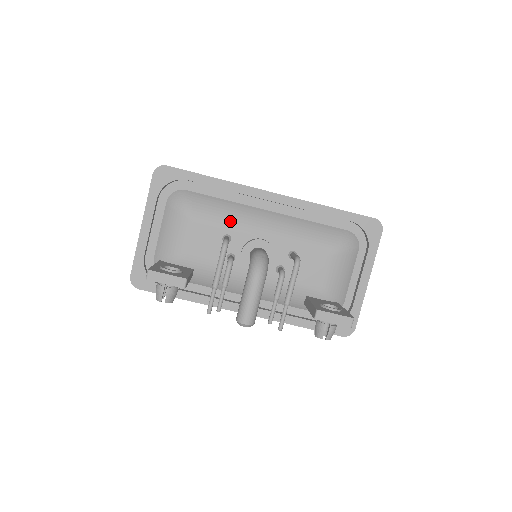
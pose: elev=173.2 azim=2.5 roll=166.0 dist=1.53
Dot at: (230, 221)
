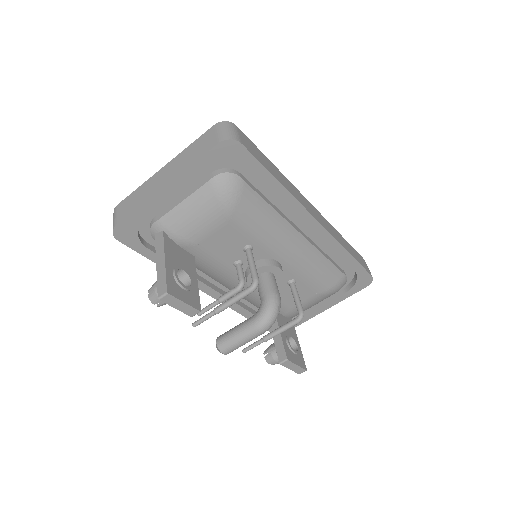
Dot at: (264, 235)
